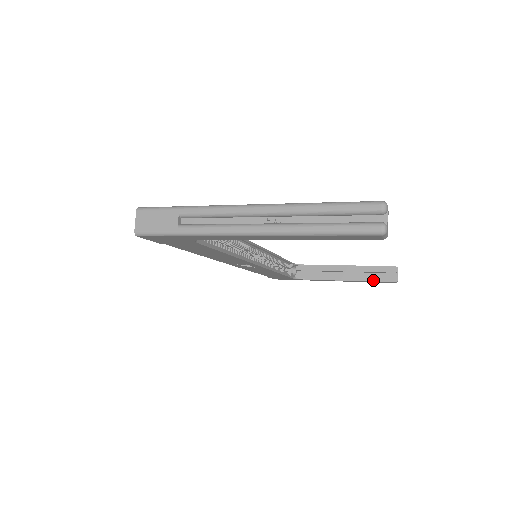
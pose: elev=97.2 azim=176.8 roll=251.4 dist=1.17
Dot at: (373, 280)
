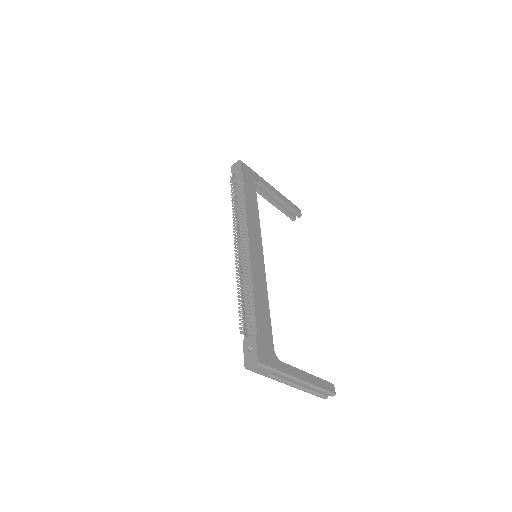
Dot at: (284, 213)
